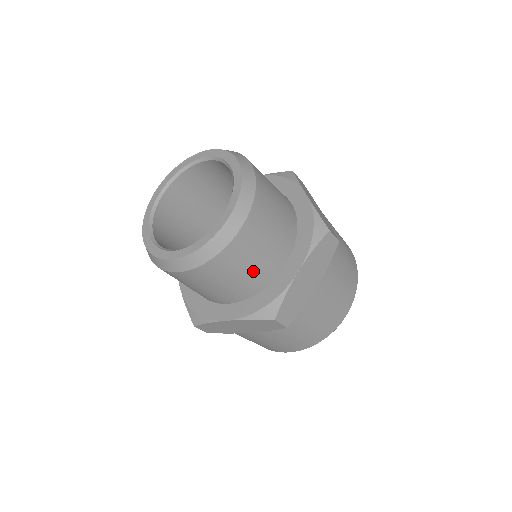
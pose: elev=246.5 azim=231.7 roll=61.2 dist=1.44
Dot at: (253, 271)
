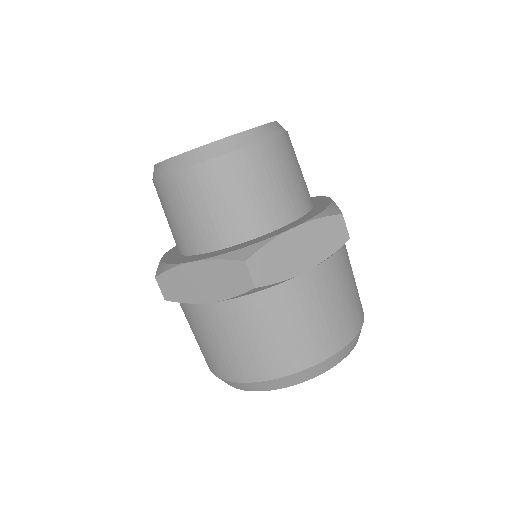
Dot at: (246, 206)
